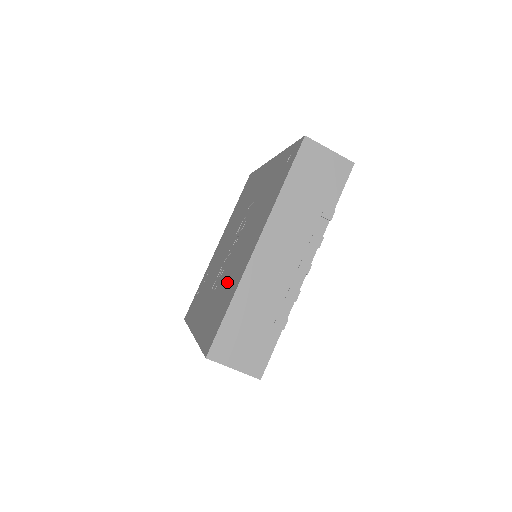
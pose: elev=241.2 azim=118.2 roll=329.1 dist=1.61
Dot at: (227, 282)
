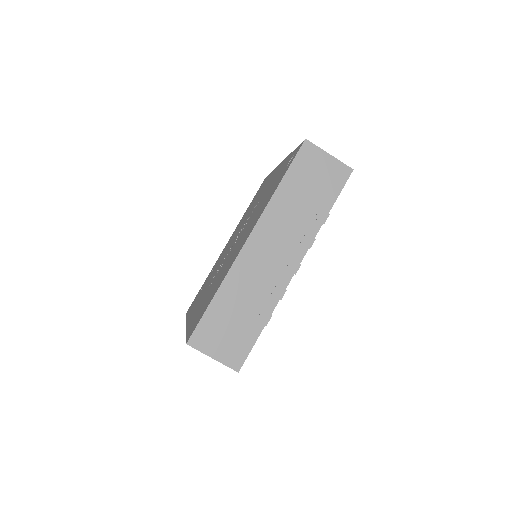
Dot at: (220, 275)
